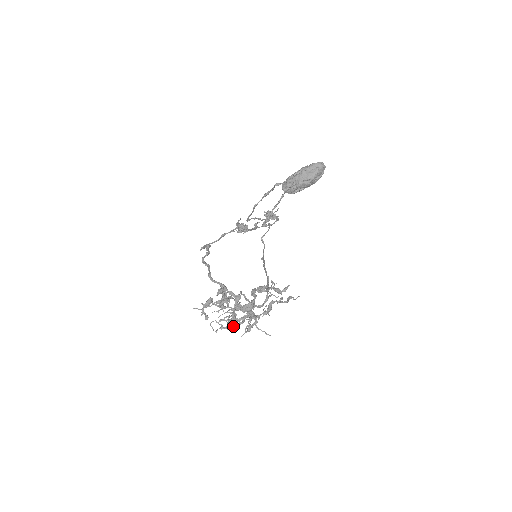
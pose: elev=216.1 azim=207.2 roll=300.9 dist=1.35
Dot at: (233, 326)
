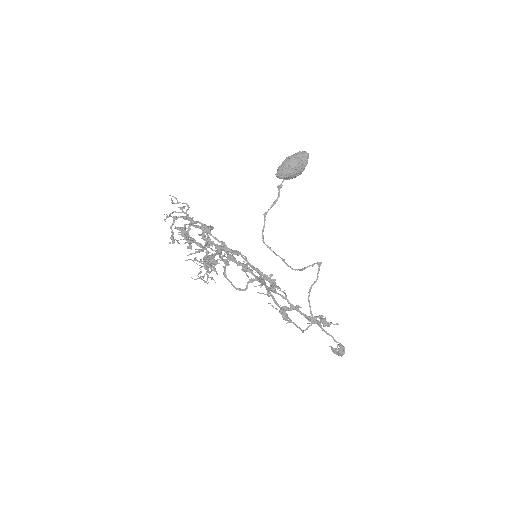
Dot at: (176, 203)
